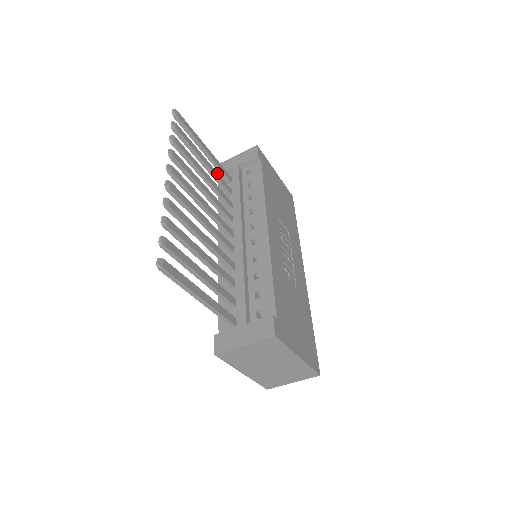
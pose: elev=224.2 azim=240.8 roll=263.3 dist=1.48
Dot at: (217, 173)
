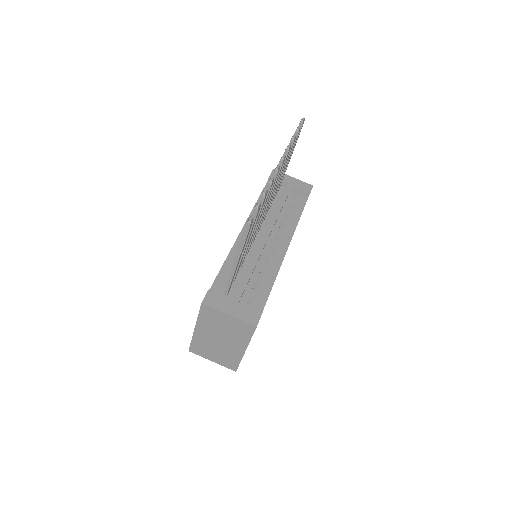
Dot at: occluded
